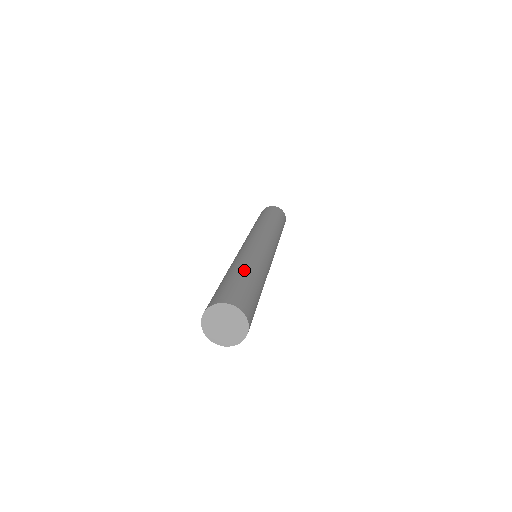
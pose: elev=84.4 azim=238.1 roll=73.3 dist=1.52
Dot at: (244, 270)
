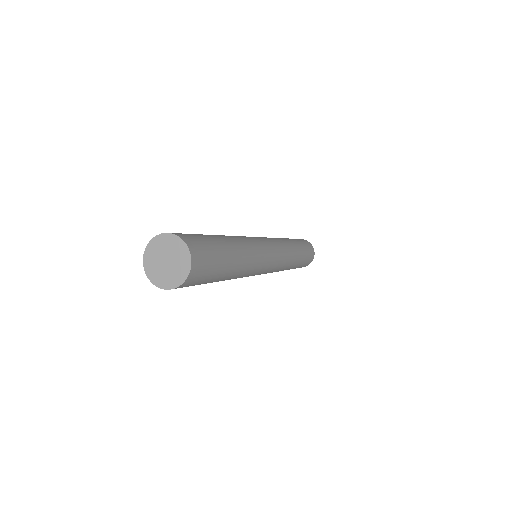
Dot at: (221, 236)
